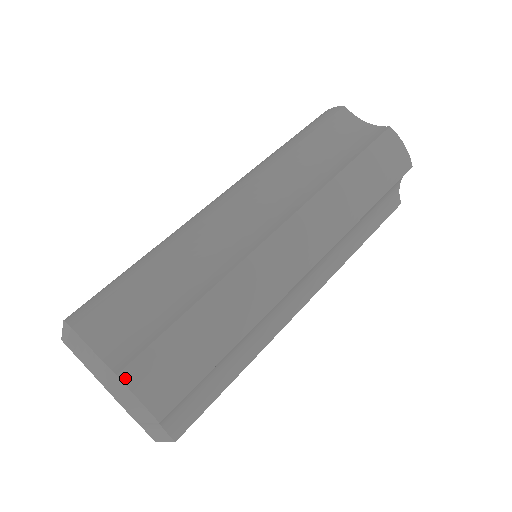
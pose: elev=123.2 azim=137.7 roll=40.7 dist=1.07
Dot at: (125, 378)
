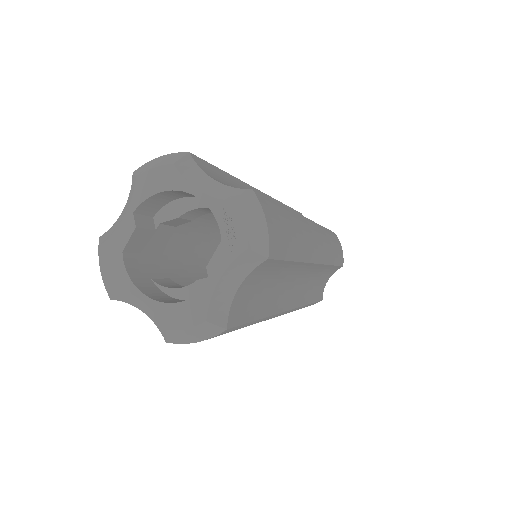
Dot at: (258, 196)
